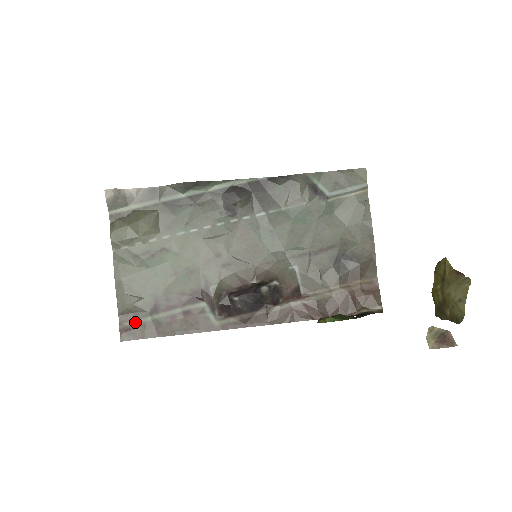
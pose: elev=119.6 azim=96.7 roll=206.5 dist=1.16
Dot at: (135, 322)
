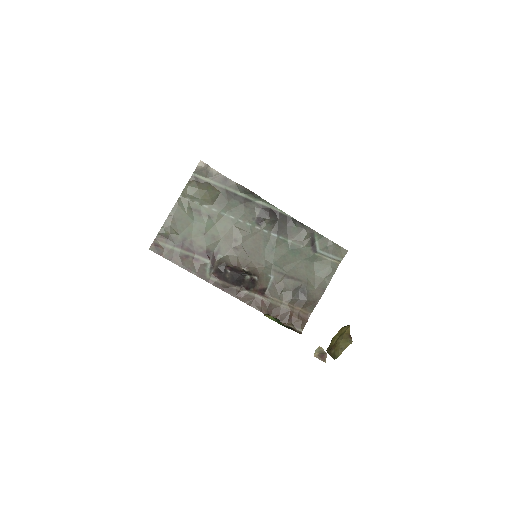
Dot at: (164, 244)
